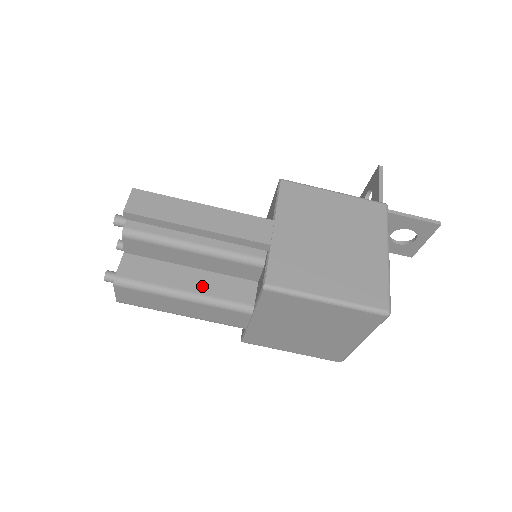
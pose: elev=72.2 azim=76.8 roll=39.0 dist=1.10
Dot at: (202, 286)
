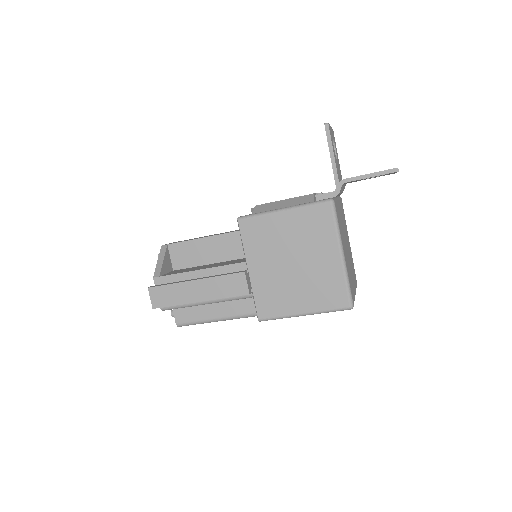
Dot at: (227, 310)
